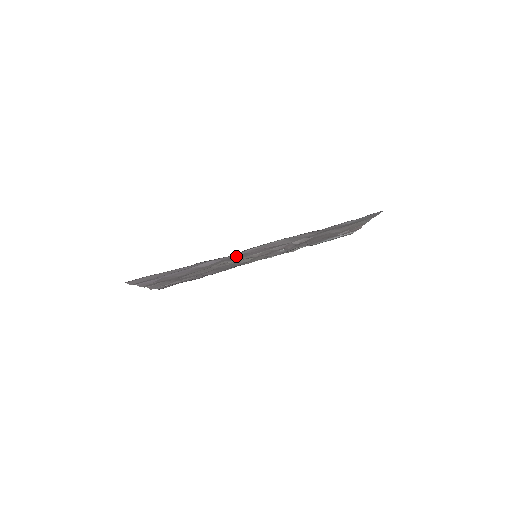
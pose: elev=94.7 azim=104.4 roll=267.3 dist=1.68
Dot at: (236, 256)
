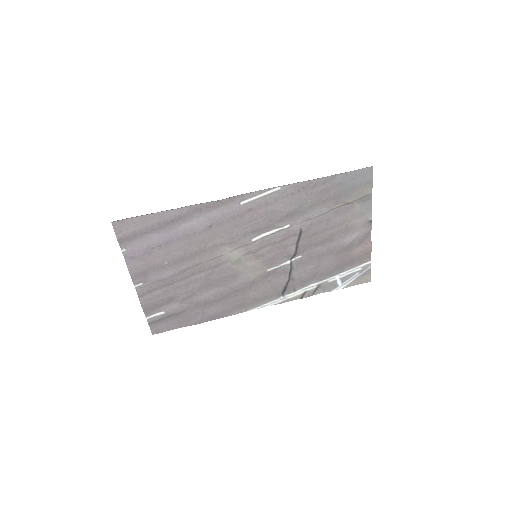
Dot at: (228, 216)
